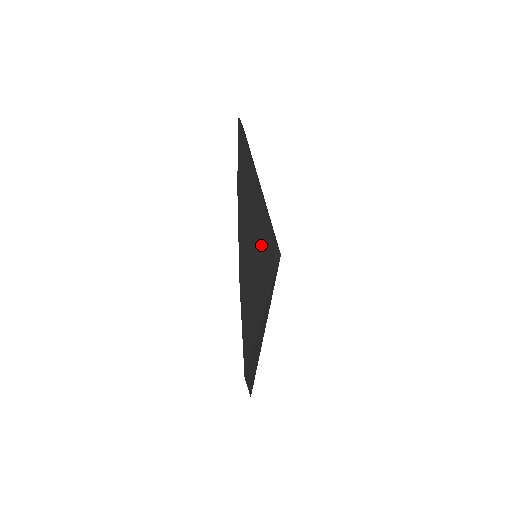
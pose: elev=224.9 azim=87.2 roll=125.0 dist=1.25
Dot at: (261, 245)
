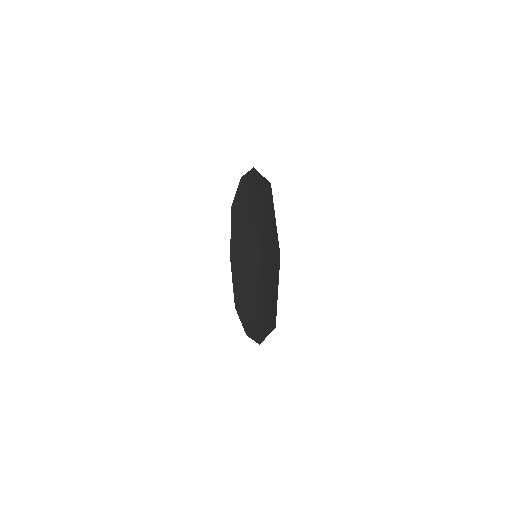
Dot at: occluded
